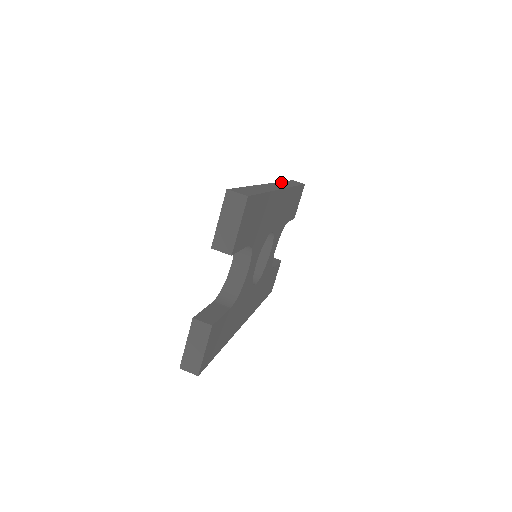
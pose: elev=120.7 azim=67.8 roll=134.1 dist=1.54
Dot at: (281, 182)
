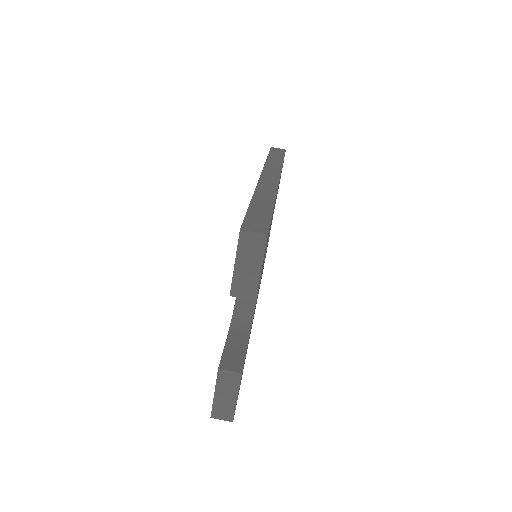
Dot at: (267, 162)
